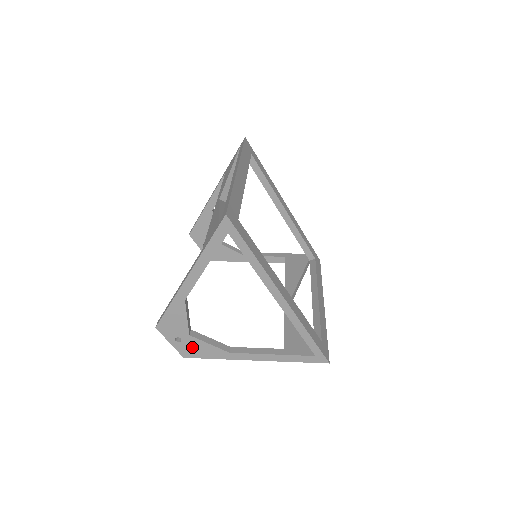
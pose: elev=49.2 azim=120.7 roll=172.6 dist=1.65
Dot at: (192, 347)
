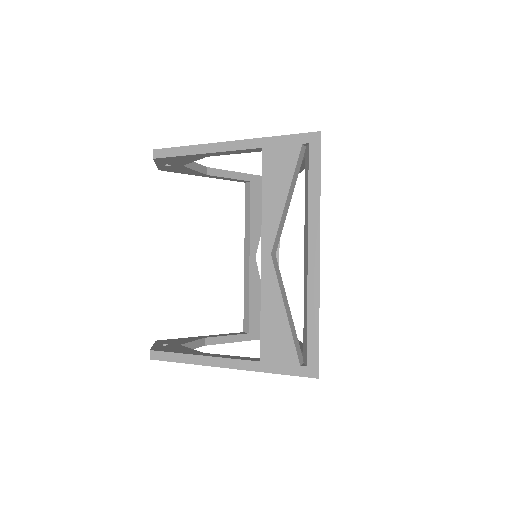
Dot at: occluded
